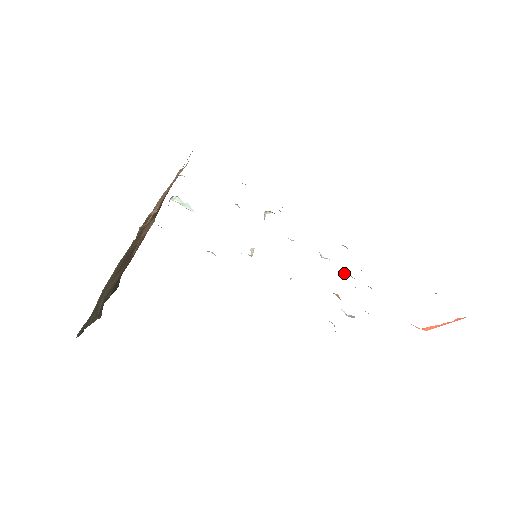
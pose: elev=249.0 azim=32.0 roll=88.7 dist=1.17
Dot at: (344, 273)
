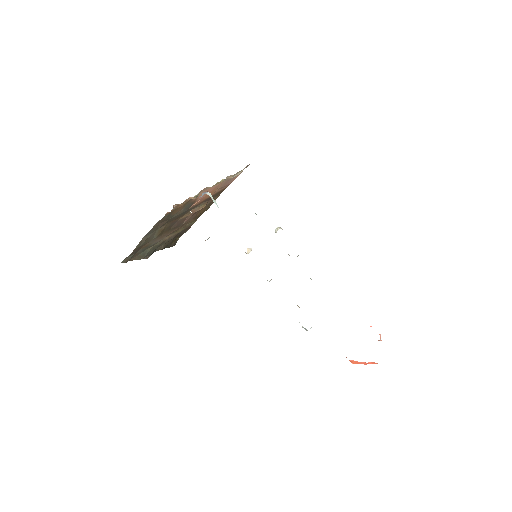
Dot at: occluded
